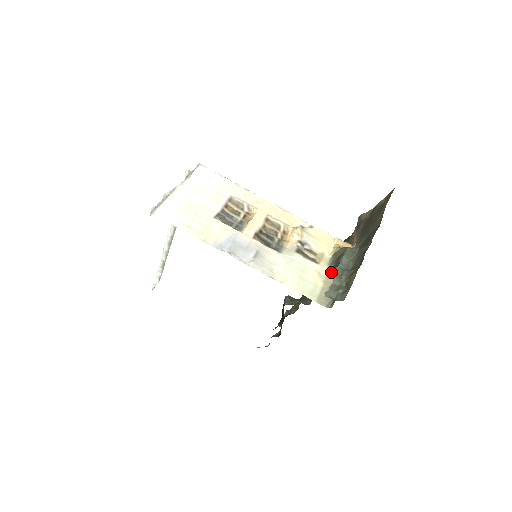
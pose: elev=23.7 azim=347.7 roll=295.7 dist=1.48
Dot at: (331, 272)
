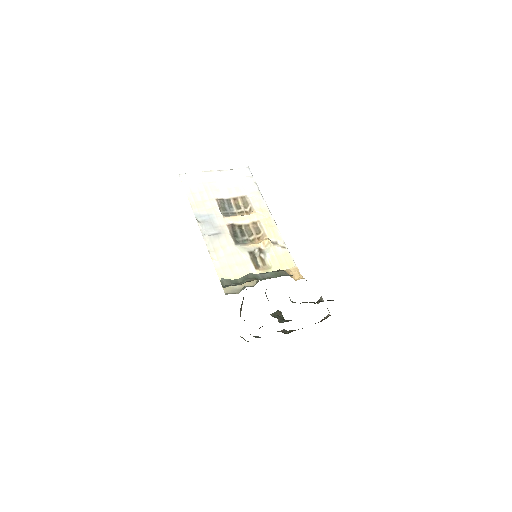
Dot at: occluded
